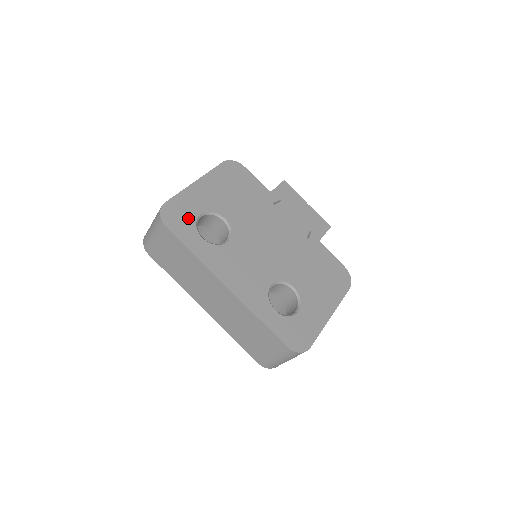
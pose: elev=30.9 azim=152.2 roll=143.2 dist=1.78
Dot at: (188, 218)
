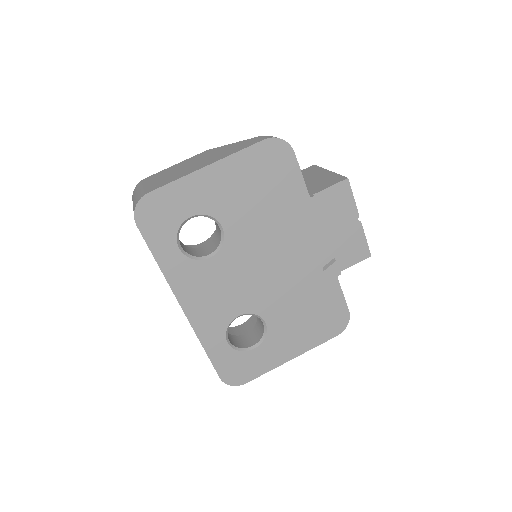
Dot at: (171, 219)
